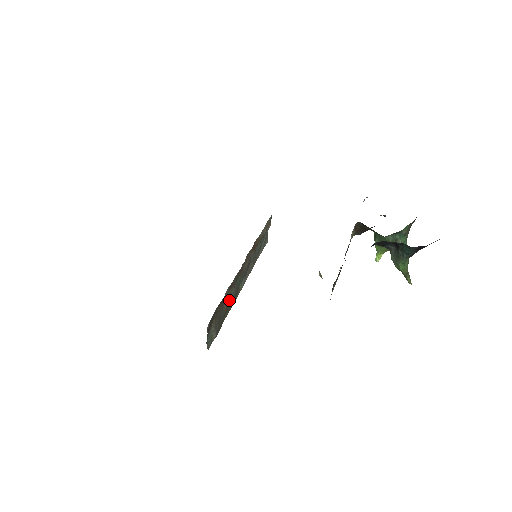
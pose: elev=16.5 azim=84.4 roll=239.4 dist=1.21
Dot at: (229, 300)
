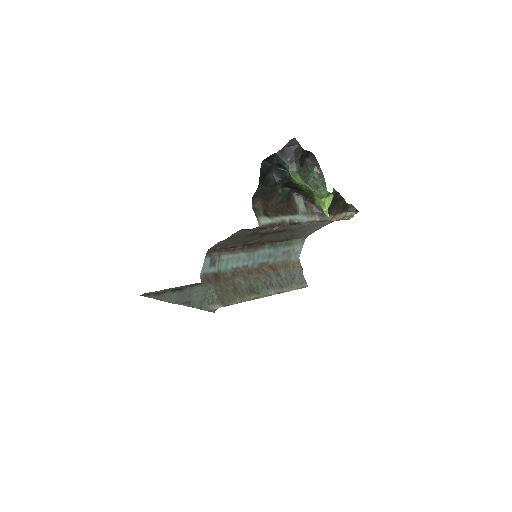
Dot at: (239, 288)
